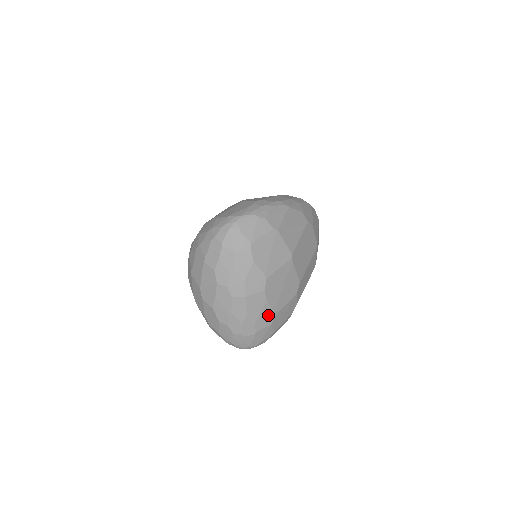
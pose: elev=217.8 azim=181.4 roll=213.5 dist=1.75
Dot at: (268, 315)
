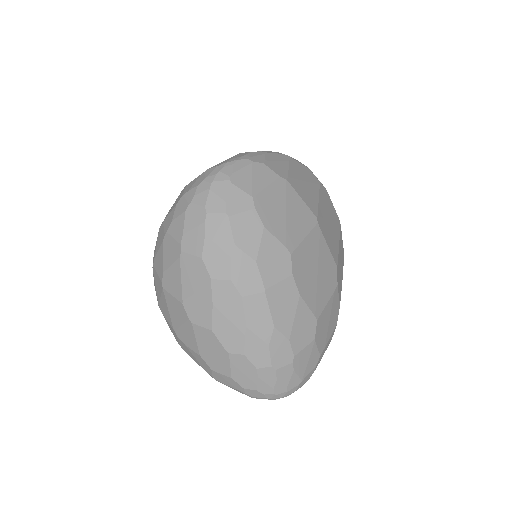
Dot at: (306, 322)
